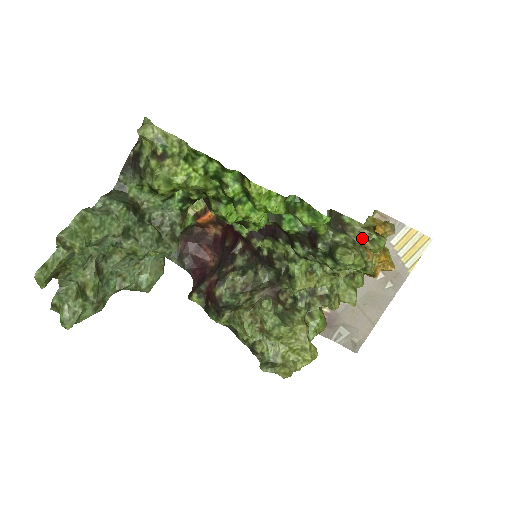
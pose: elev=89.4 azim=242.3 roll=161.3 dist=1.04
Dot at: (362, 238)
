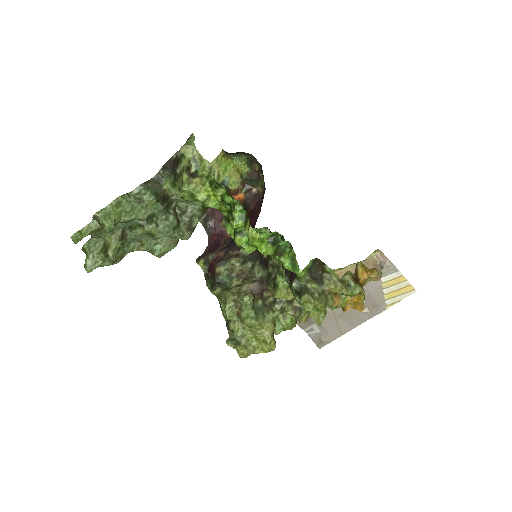
Dot at: (333, 288)
